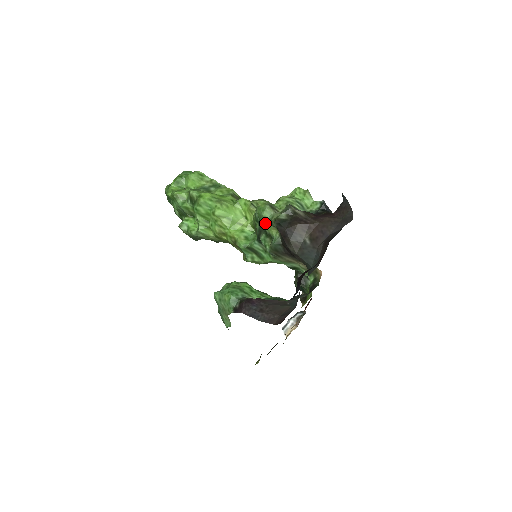
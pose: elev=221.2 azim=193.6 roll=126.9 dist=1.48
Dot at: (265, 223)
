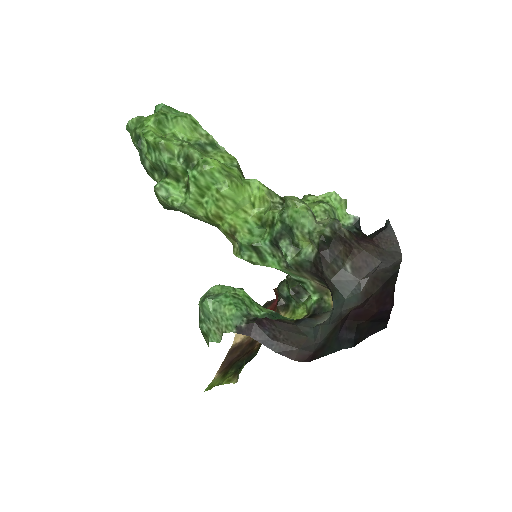
Dot at: (301, 232)
